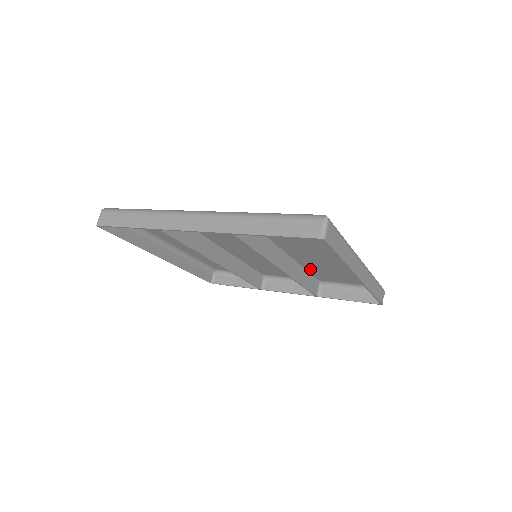
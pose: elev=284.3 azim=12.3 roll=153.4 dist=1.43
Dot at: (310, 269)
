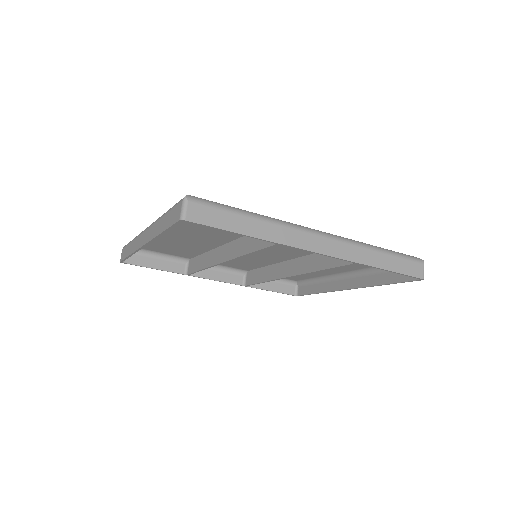
Dot at: occluded
